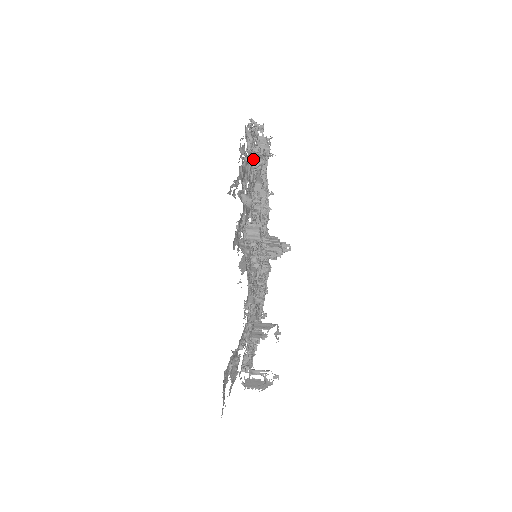
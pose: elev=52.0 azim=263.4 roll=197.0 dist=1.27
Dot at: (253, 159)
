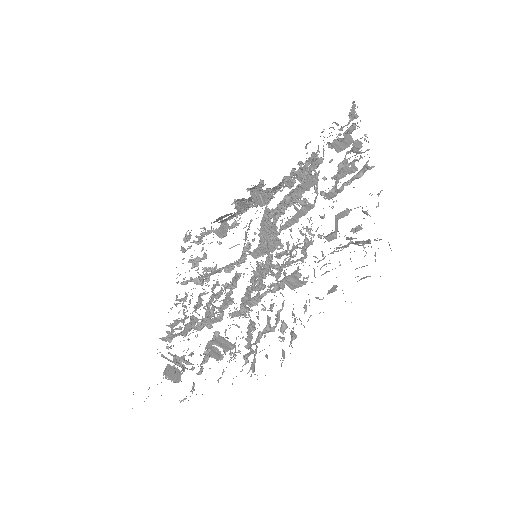
Dot at: (366, 240)
